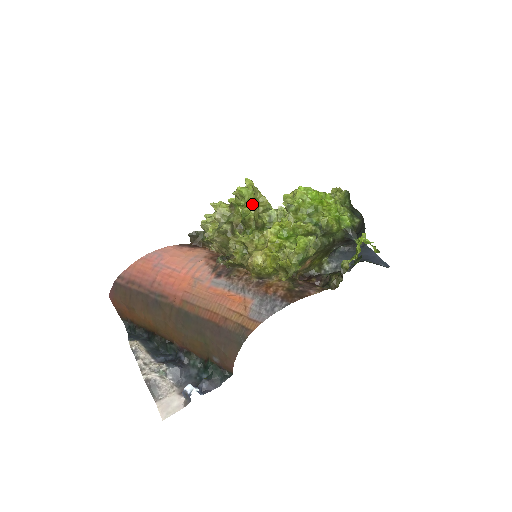
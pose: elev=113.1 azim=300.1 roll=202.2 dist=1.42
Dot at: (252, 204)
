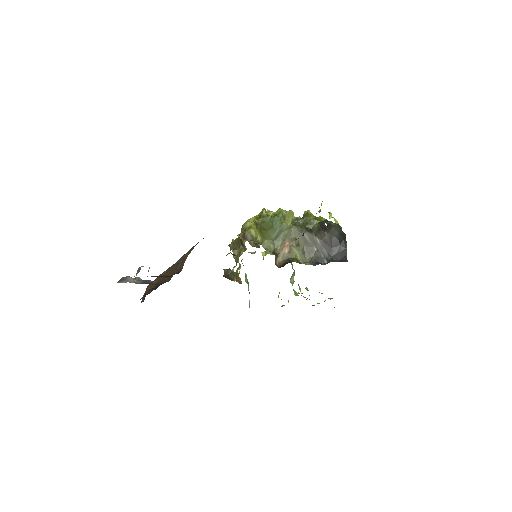
Dot at: occluded
